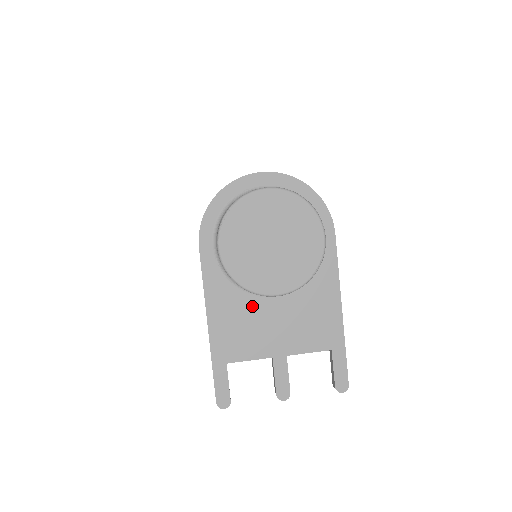
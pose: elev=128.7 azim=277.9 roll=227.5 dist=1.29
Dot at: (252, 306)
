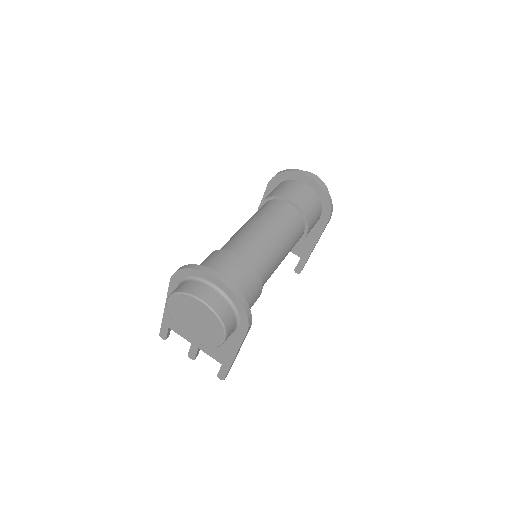
Dot at: occluded
